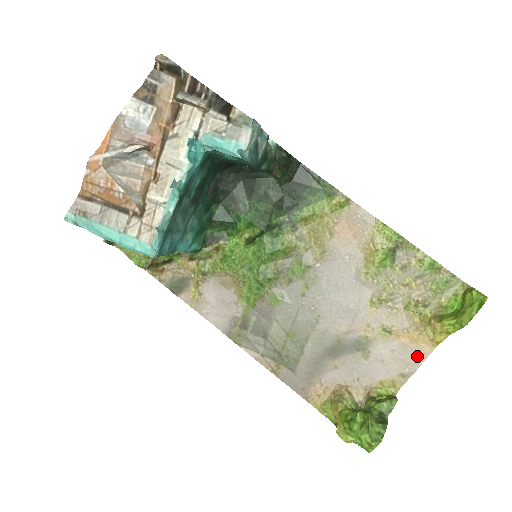
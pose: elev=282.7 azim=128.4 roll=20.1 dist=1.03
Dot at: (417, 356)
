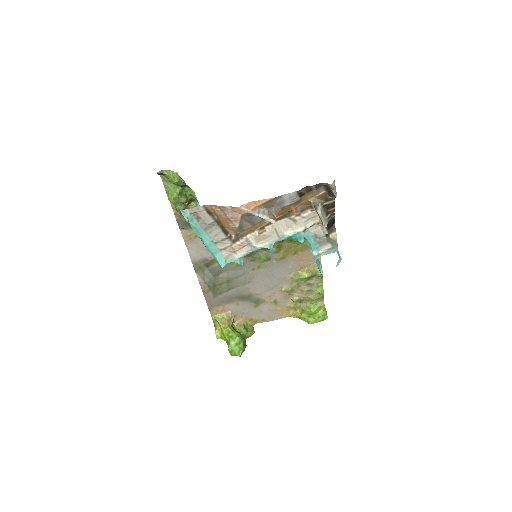
Dot at: (277, 316)
